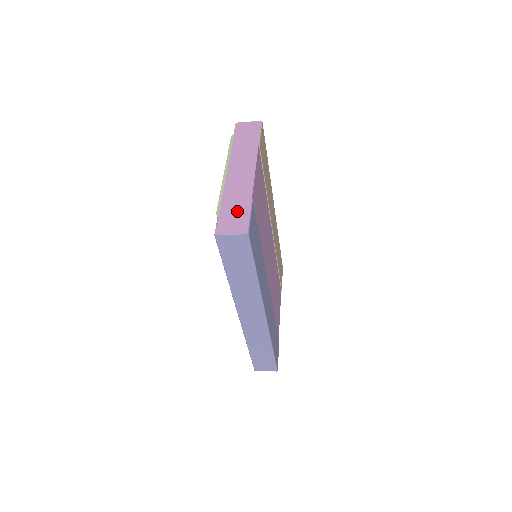
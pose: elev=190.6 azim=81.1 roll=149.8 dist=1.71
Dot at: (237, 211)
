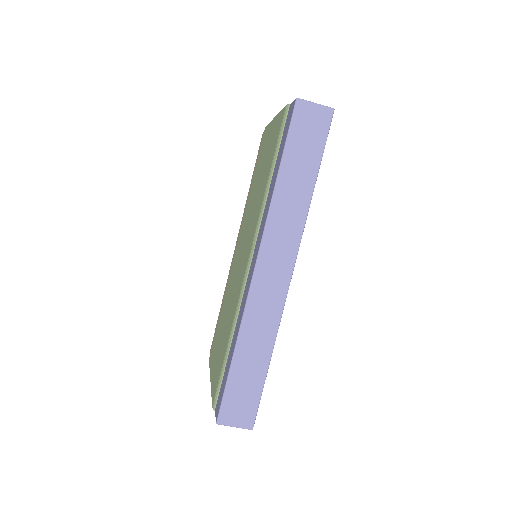
Dot at: occluded
